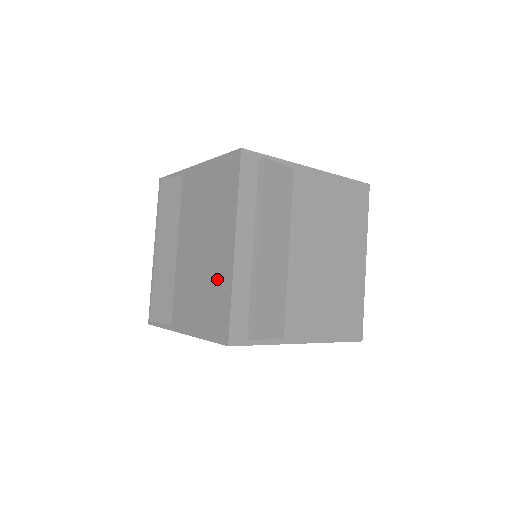
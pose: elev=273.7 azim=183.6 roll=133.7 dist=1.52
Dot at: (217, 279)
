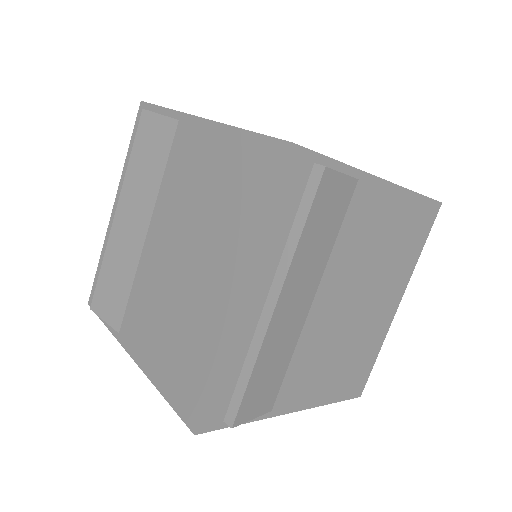
Dot at: (199, 327)
